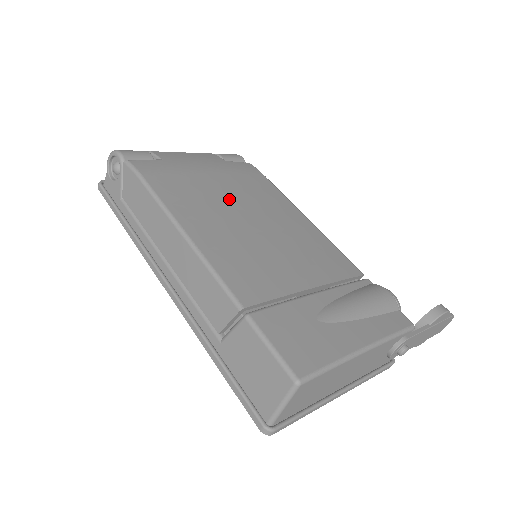
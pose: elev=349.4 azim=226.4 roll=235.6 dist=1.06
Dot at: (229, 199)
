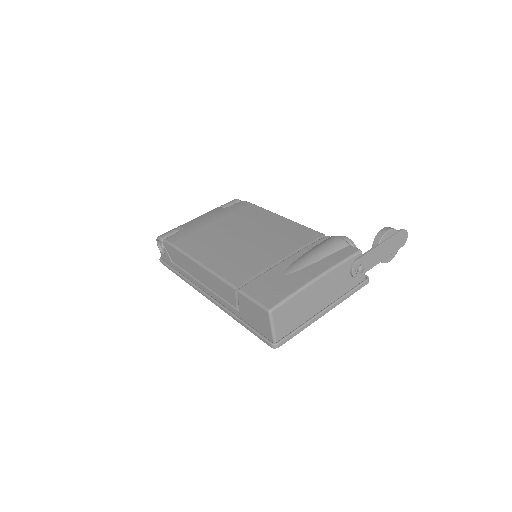
Dot at: (226, 231)
